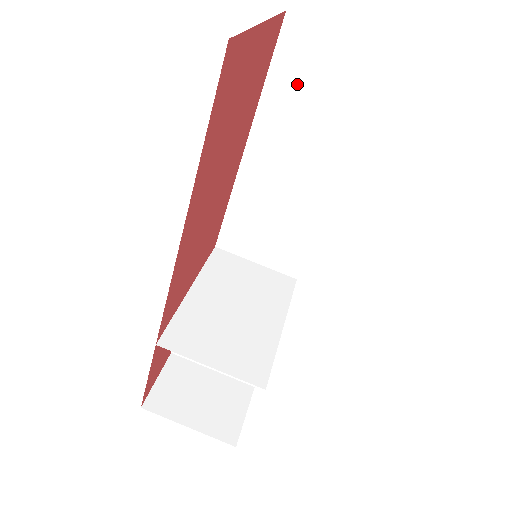
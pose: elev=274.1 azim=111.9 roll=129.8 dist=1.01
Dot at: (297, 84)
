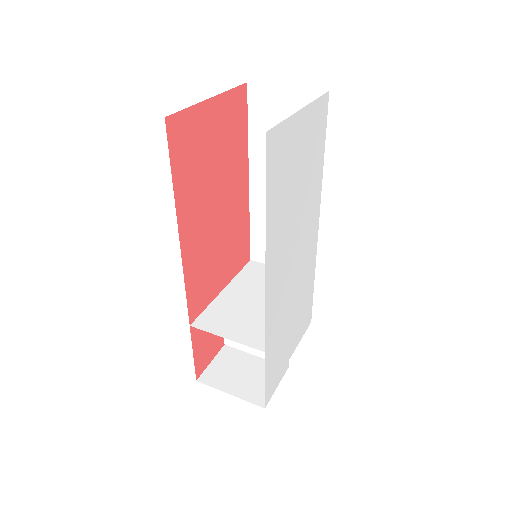
Dot at: (268, 128)
